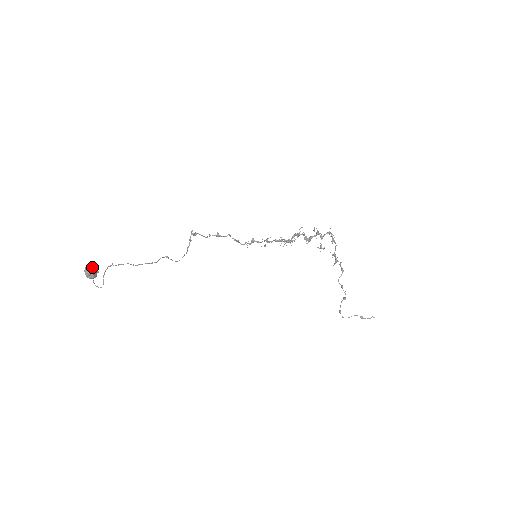
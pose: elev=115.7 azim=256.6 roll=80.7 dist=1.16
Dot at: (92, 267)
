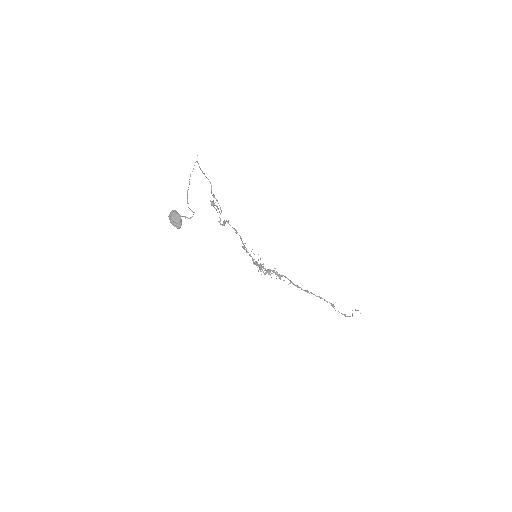
Dot at: occluded
